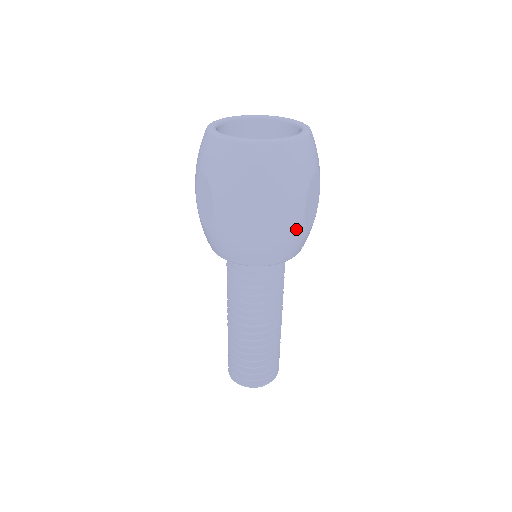
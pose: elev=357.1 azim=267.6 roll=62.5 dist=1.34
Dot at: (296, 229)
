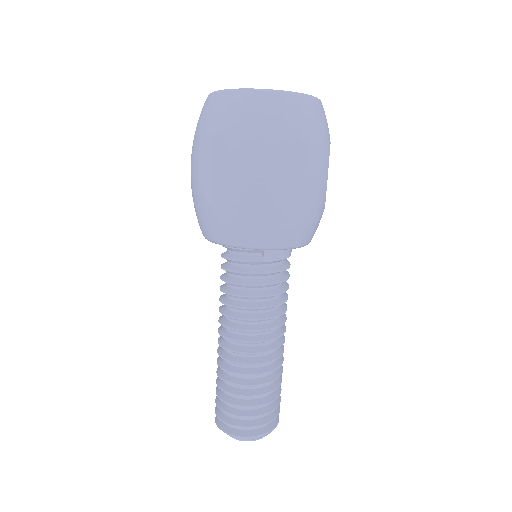
Dot at: (320, 199)
